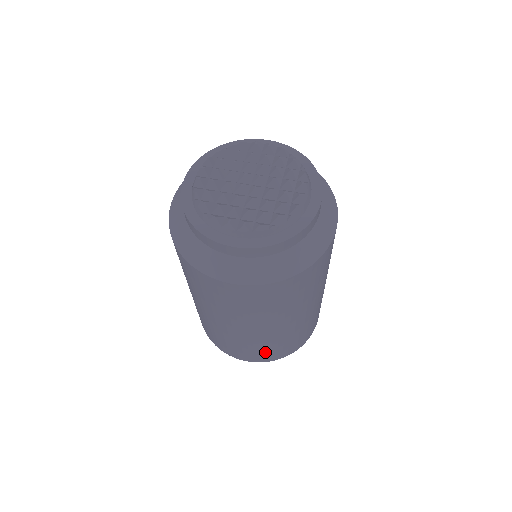
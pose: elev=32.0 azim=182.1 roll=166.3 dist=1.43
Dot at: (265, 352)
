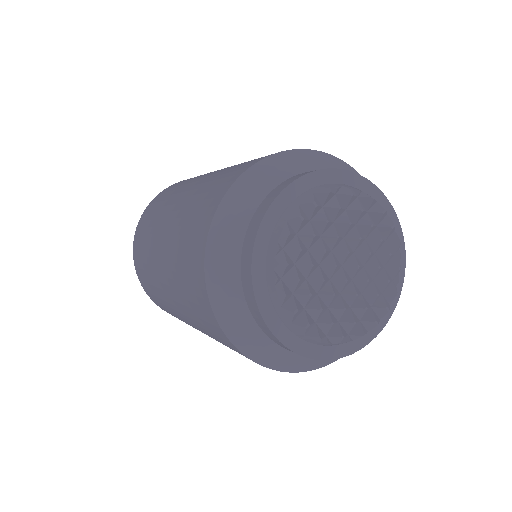
Dot at: occluded
